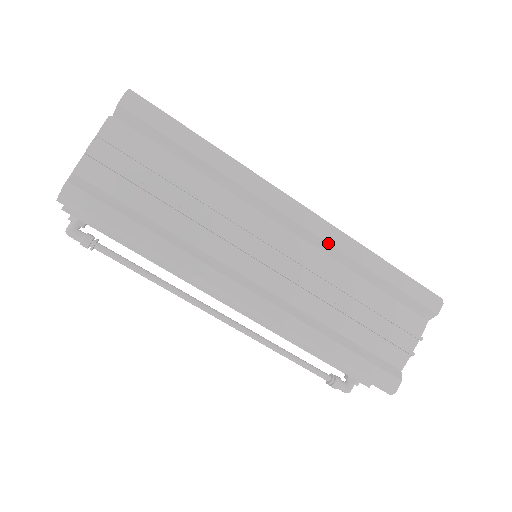
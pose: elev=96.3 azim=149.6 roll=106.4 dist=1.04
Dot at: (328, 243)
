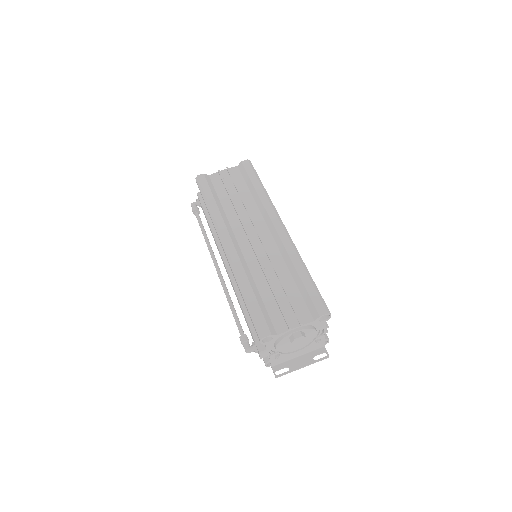
Dot at: (284, 246)
